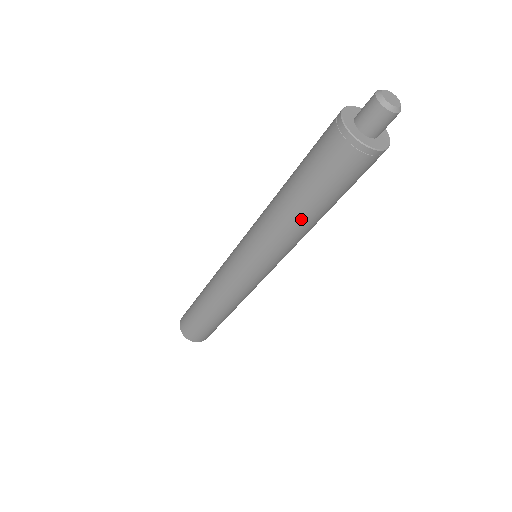
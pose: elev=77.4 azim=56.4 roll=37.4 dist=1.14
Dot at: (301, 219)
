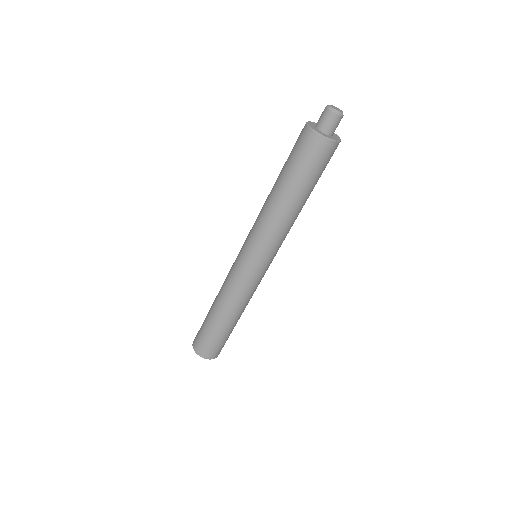
Dot at: (291, 206)
